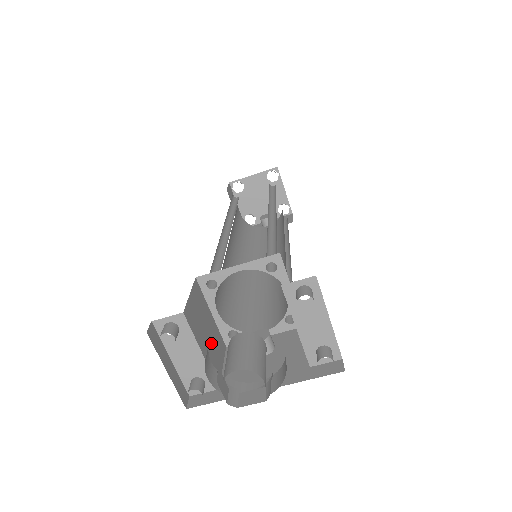
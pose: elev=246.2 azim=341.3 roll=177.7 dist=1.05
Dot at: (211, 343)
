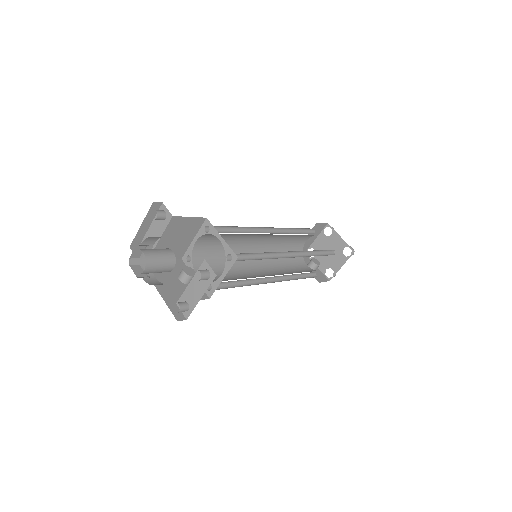
Dot at: (173, 245)
